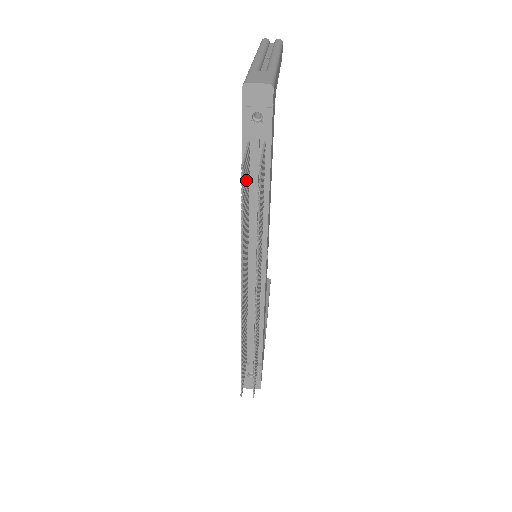
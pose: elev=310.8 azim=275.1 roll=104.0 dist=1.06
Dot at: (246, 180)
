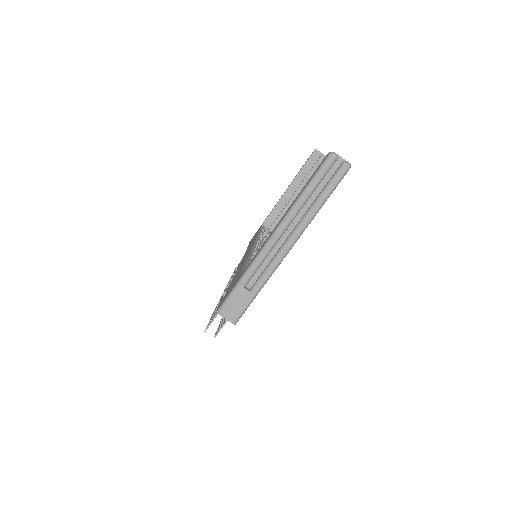
Dot at: occluded
